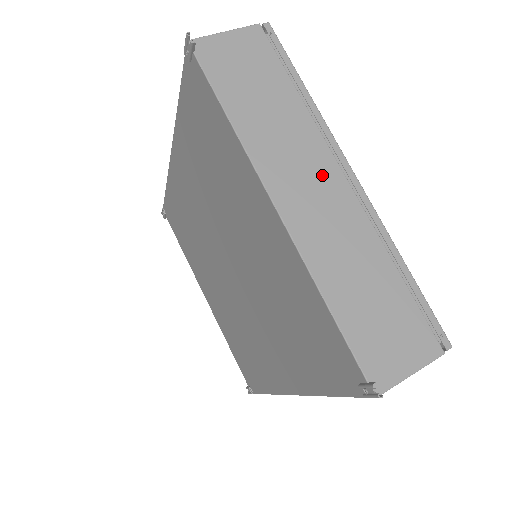
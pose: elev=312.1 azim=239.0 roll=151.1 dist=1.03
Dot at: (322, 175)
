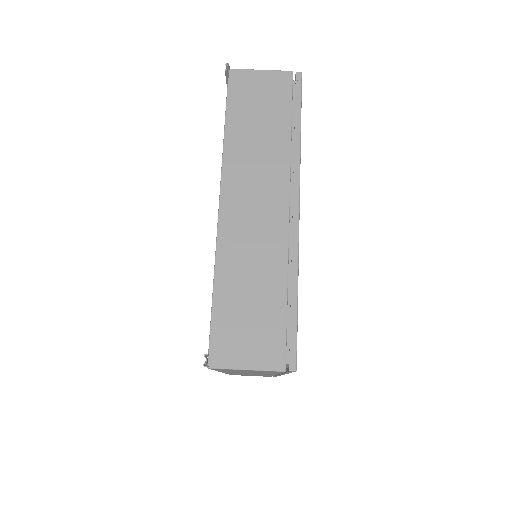
Dot at: (270, 196)
